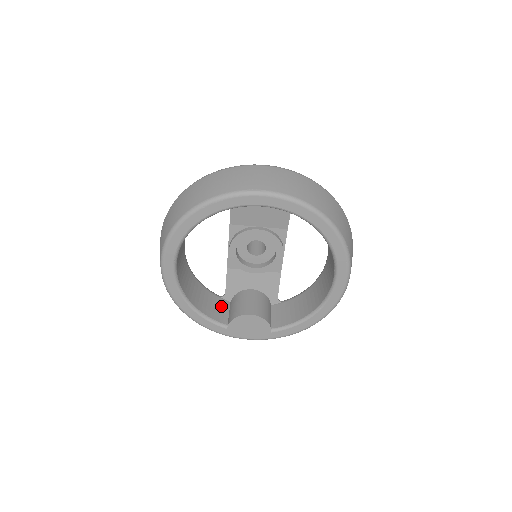
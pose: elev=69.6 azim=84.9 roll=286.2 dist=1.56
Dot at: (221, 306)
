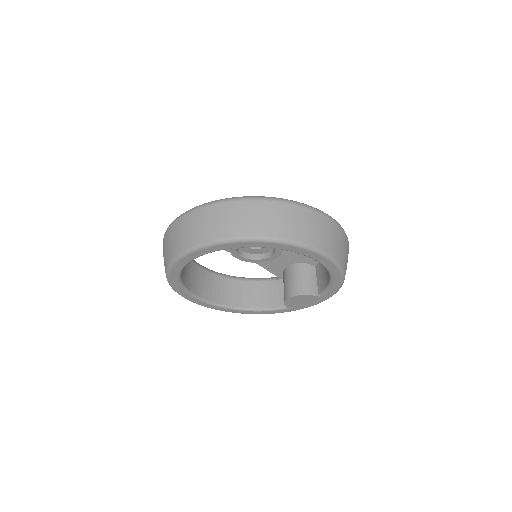
Dot at: (279, 289)
